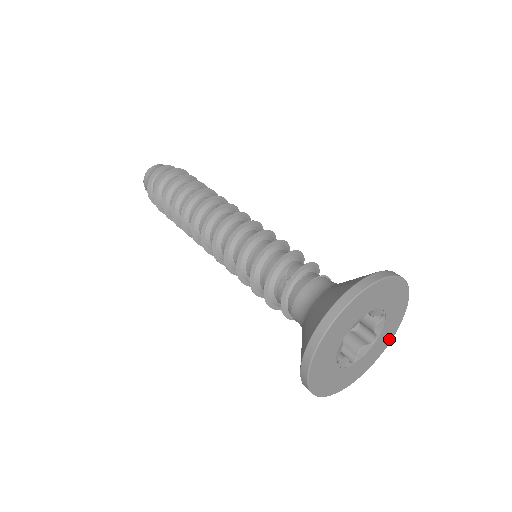
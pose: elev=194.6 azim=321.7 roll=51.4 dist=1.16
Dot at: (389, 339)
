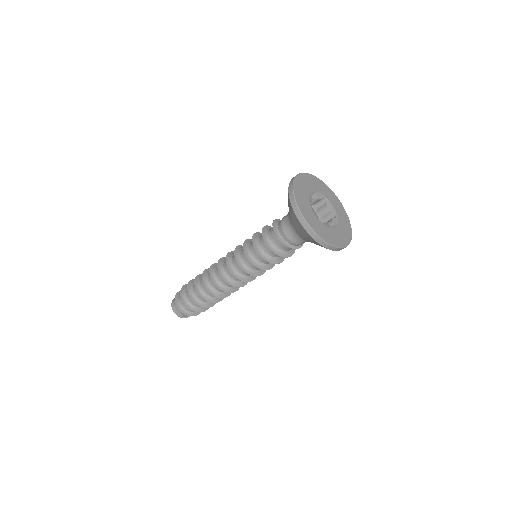
Dot at: (347, 218)
